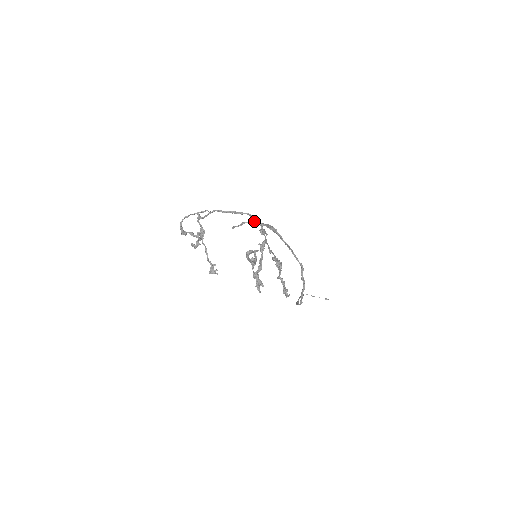
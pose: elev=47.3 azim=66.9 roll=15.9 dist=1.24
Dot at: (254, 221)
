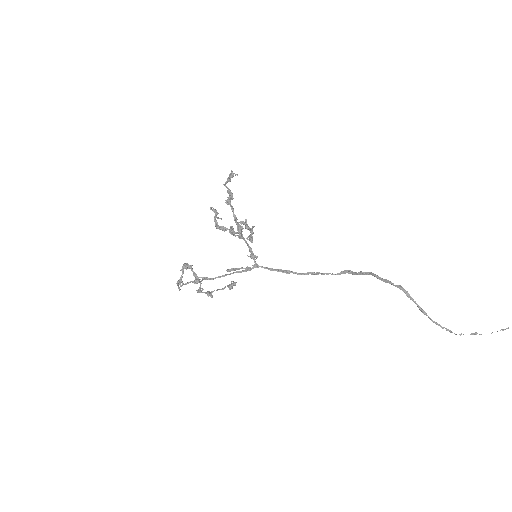
Dot at: (247, 268)
